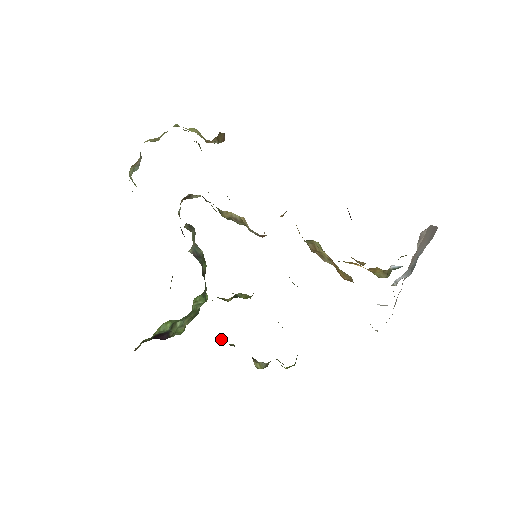
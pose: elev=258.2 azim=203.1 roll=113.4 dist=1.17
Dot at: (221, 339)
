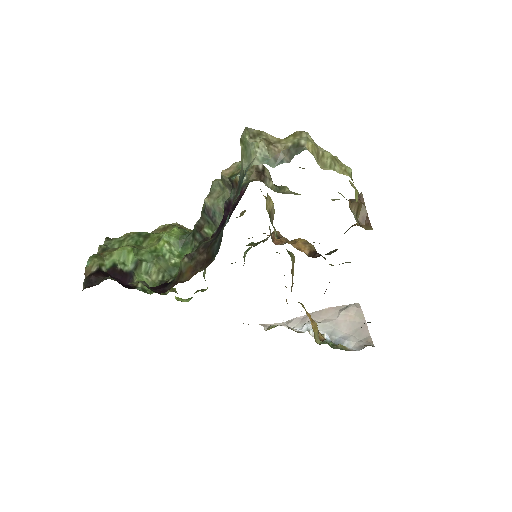
Dot at: occluded
